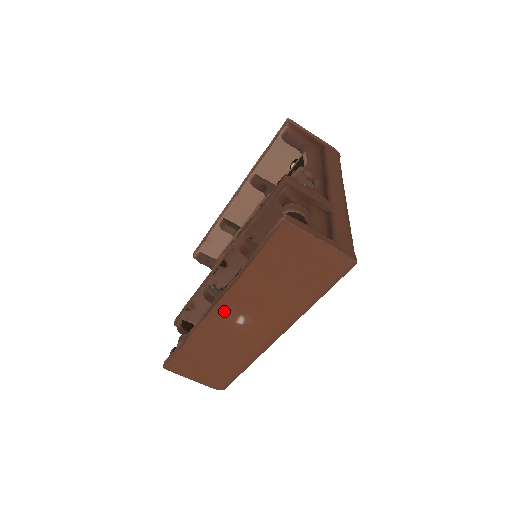
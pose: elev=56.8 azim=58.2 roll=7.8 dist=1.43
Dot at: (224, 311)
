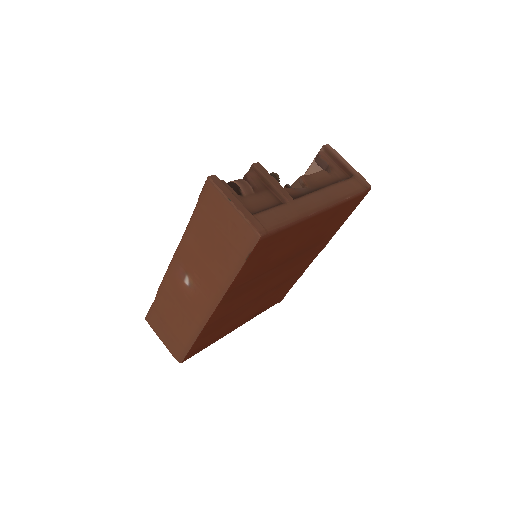
Dot at: (177, 266)
